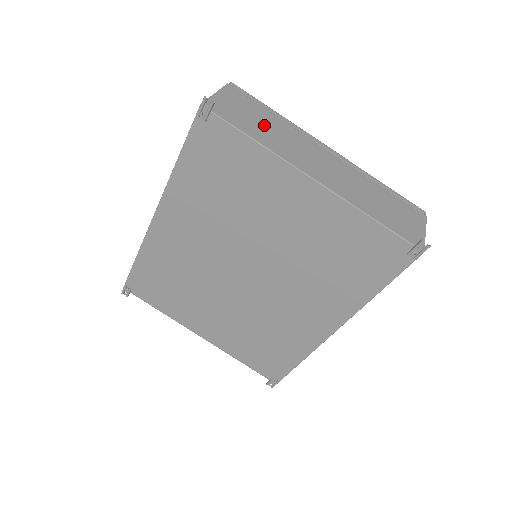
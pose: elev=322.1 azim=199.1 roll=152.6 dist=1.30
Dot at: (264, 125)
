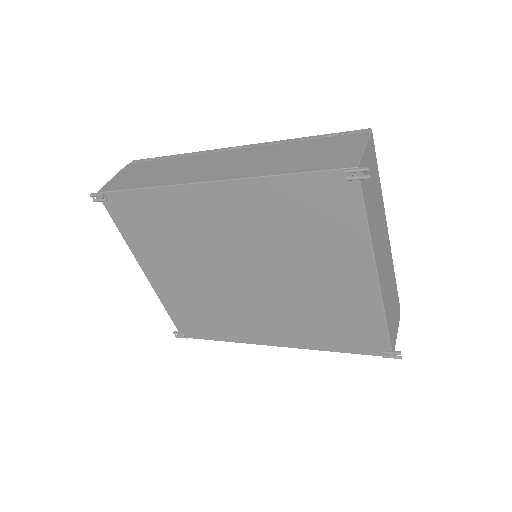
Dot at: (374, 201)
